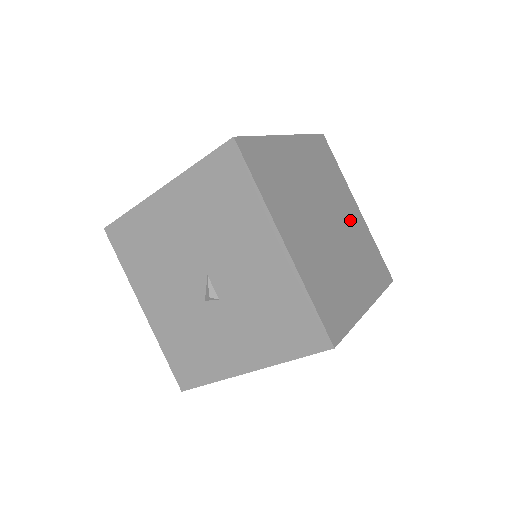
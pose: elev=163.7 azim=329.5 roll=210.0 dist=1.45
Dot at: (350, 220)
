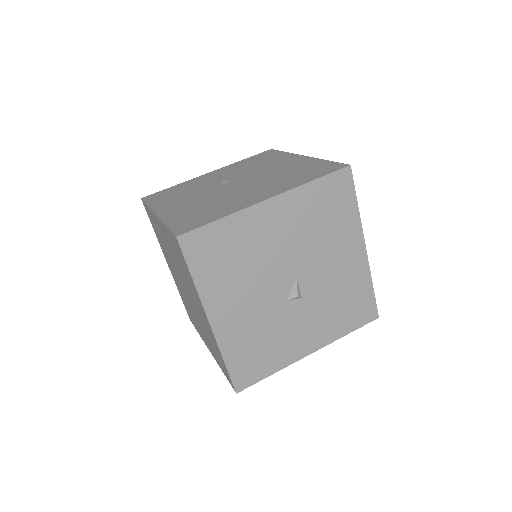
Dot at: occluded
